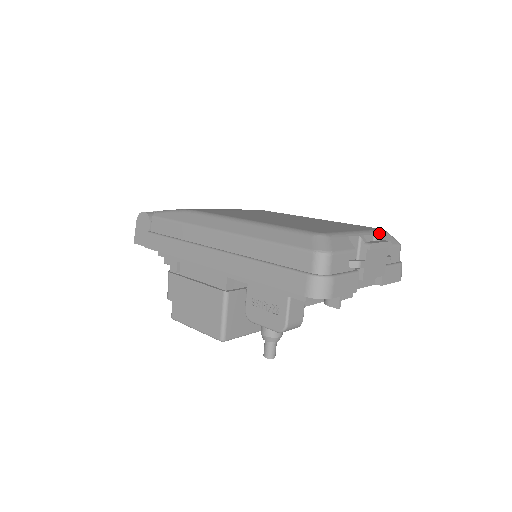
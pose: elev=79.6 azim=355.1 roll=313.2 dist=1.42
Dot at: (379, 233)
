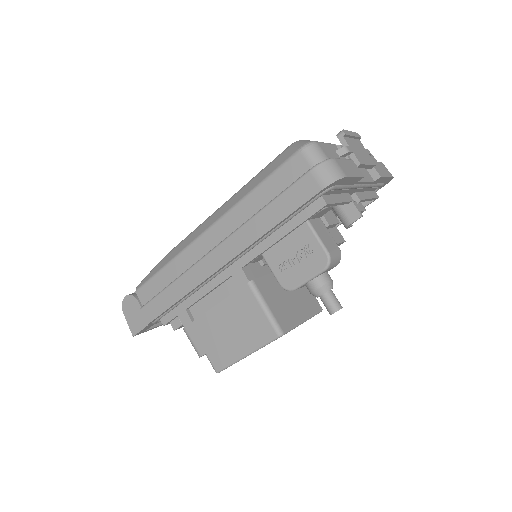
Dot at: occluded
